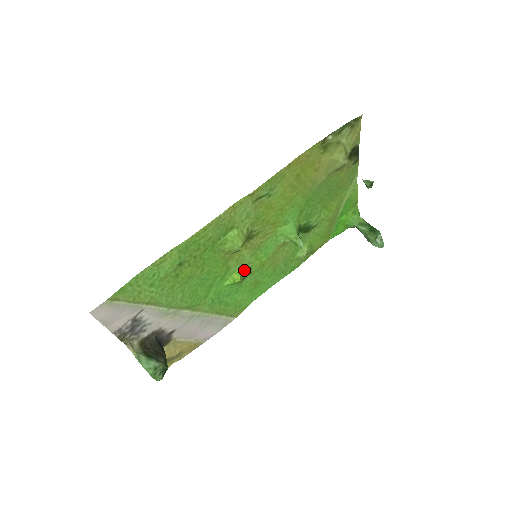
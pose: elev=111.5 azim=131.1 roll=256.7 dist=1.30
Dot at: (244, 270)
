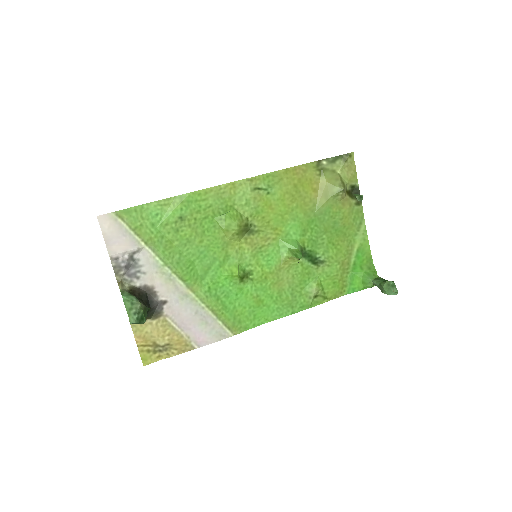
Dot at: (244, 270)
